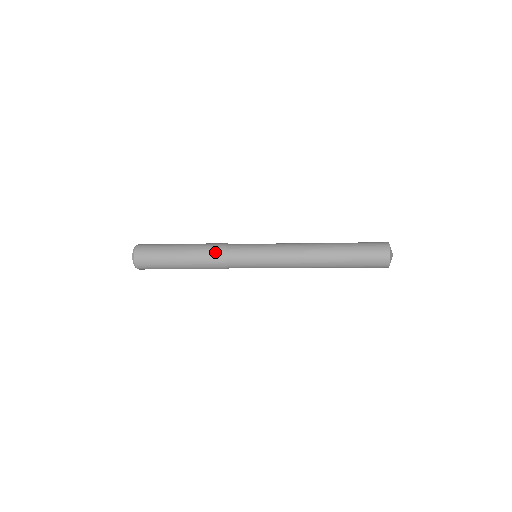
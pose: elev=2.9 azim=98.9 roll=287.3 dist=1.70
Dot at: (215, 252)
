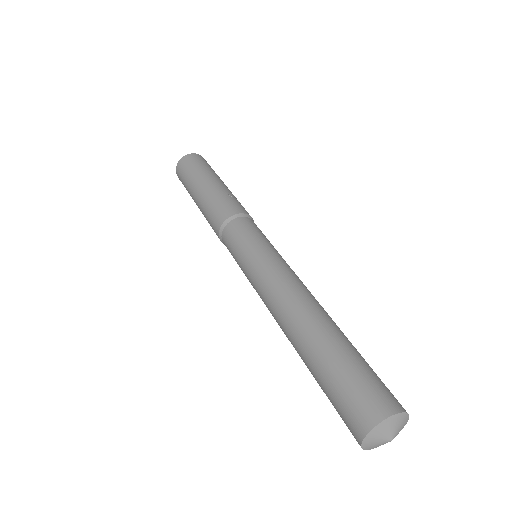
Dot at: occluded
